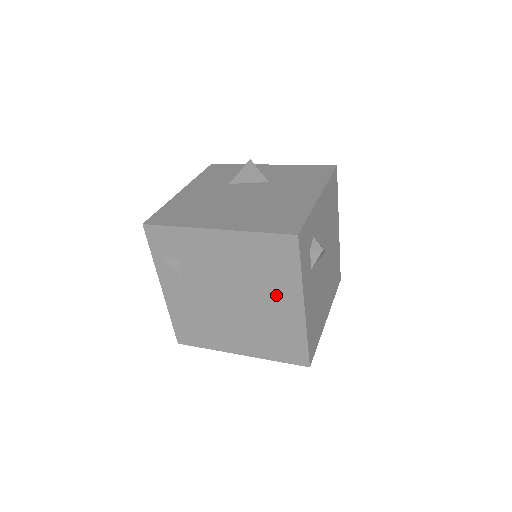
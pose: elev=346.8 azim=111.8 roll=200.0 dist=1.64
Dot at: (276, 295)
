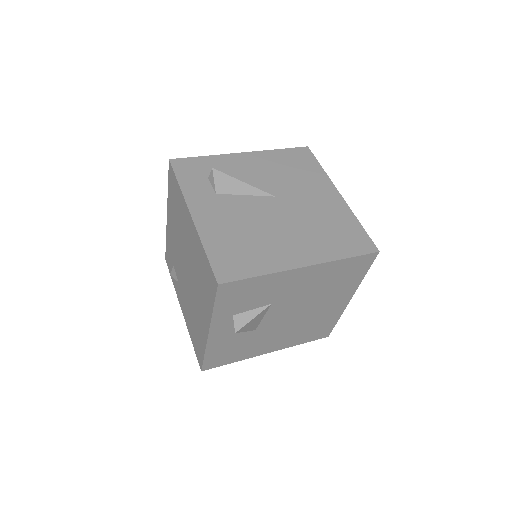
Dot at: (186, 227)
